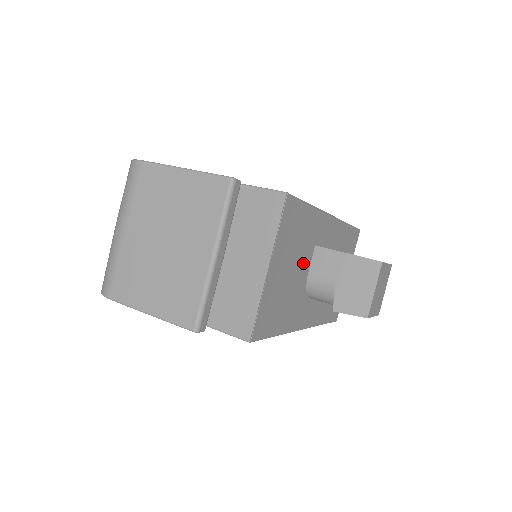
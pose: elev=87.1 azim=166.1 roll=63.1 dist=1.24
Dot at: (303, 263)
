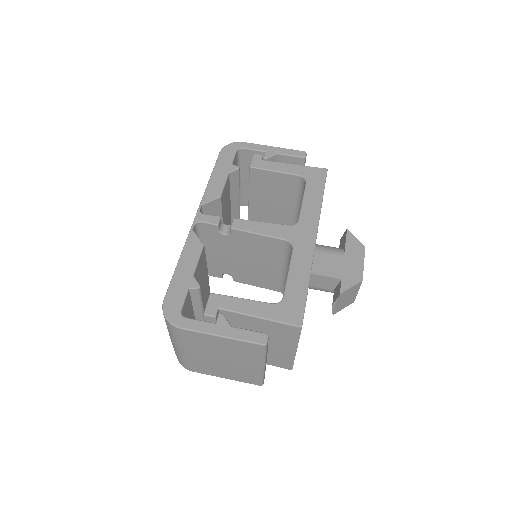
Dot at: occluded
